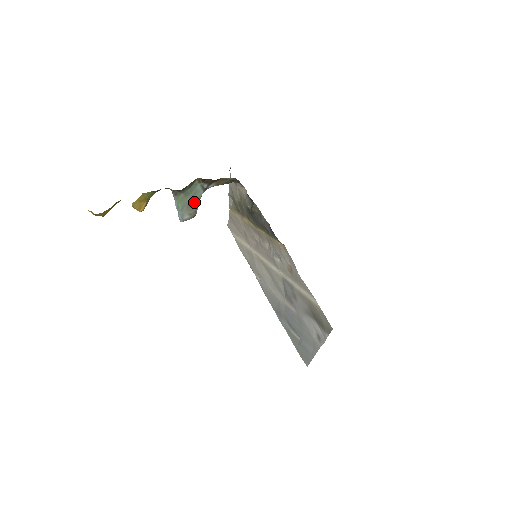
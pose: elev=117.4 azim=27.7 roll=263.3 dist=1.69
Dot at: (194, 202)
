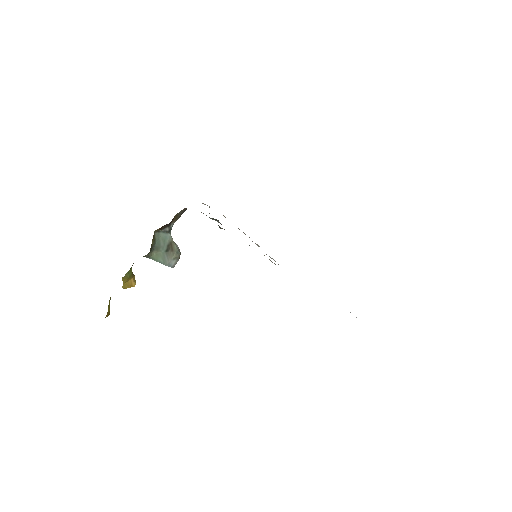
Dot at: (169, 247)
